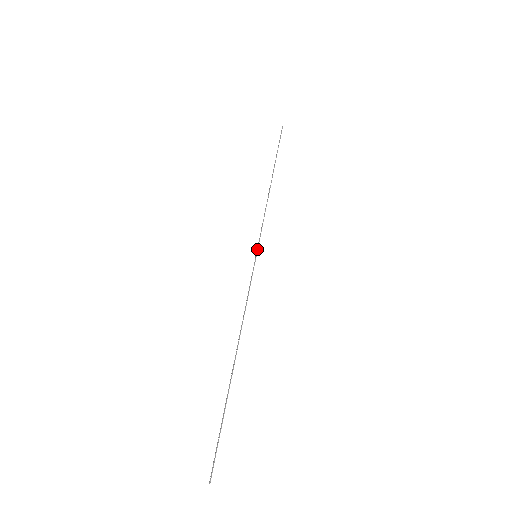
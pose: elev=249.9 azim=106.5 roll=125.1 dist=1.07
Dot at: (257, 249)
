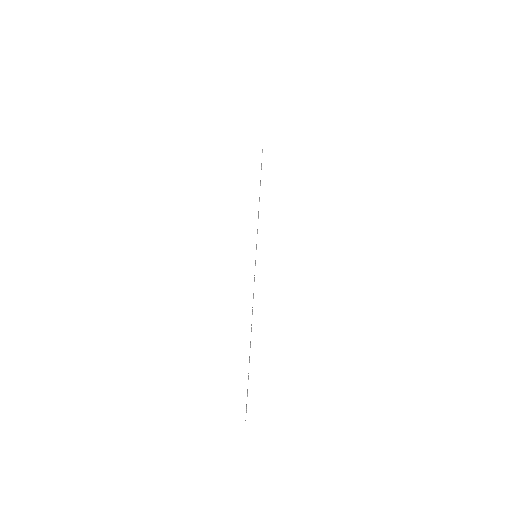
Dot at: occluded
